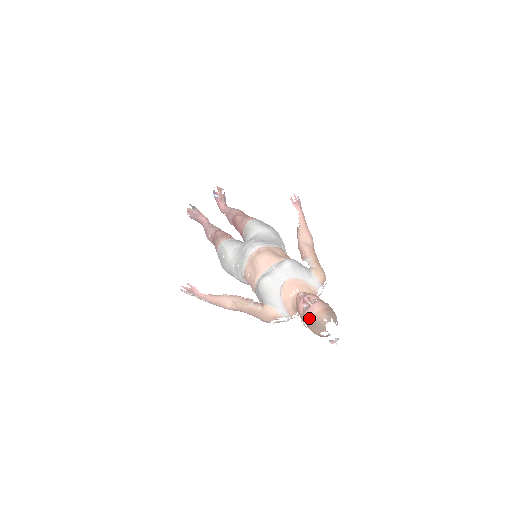
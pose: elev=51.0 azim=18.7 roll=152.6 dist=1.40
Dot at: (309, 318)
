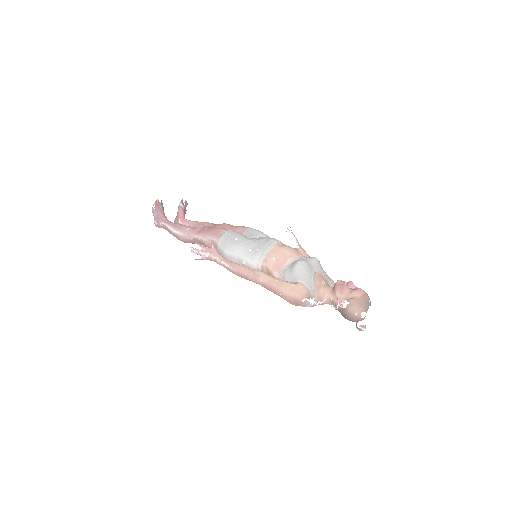
Dot at: (358, 296)
